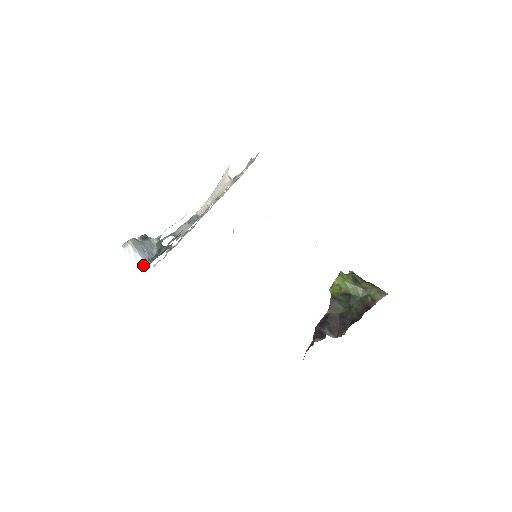
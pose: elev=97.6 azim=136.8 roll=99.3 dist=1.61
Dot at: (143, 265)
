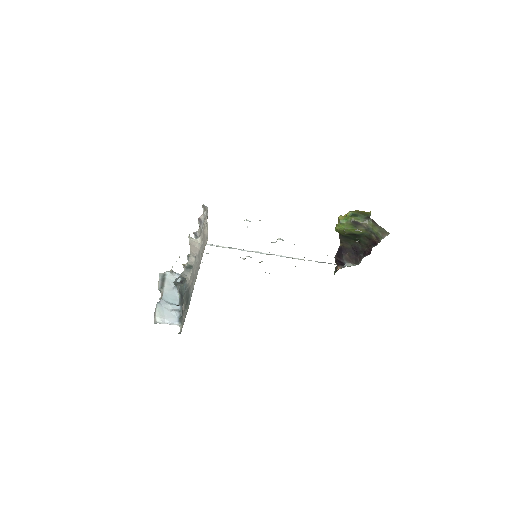
Dot at: (177, 325)
